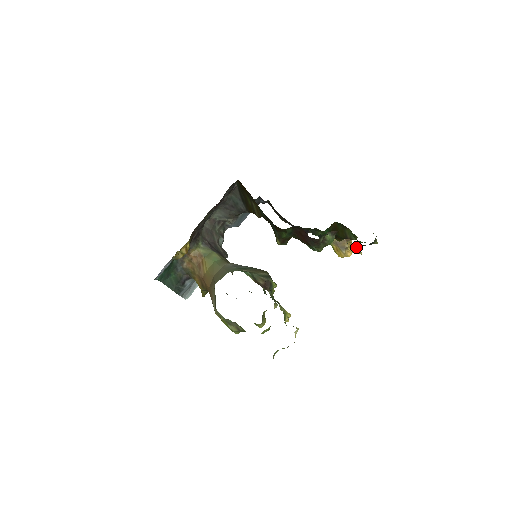
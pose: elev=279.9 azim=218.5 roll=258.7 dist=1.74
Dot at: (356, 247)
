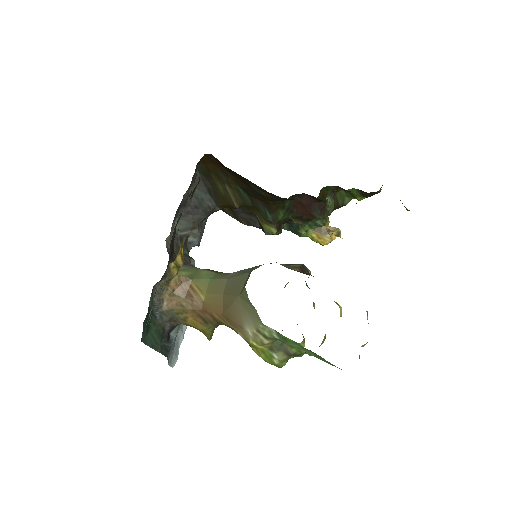
Dot at: (335, 228)
